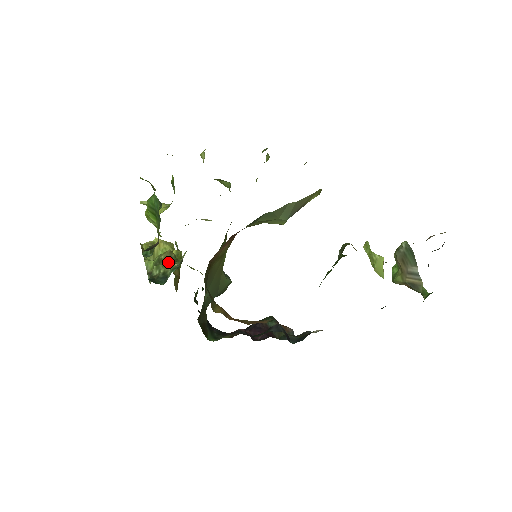
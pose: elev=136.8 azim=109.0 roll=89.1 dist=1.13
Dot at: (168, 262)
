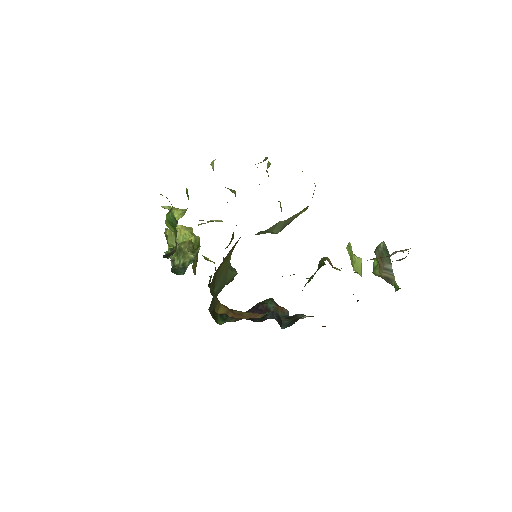
Dot at: (186, 254)
